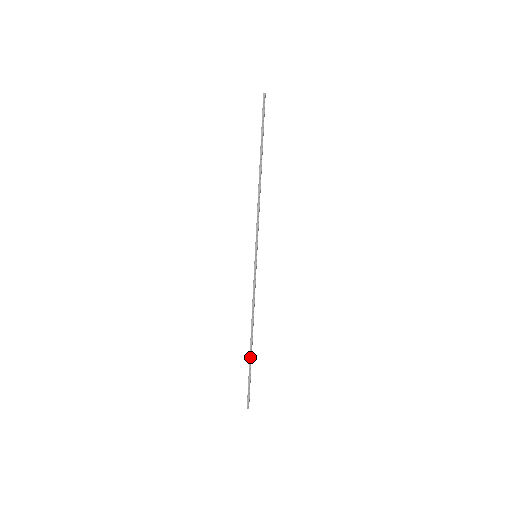
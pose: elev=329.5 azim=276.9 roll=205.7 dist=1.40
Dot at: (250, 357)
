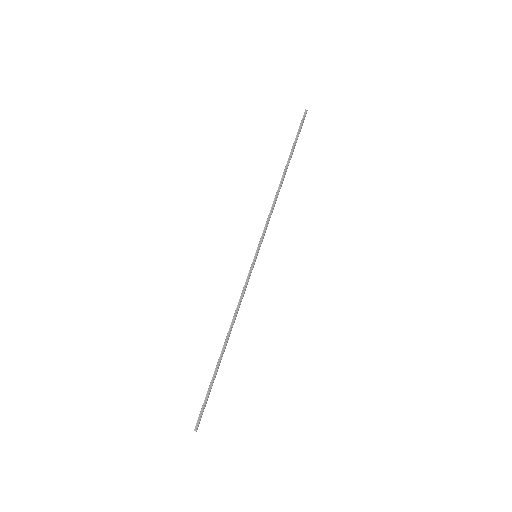
Dot at: (217, 366)
